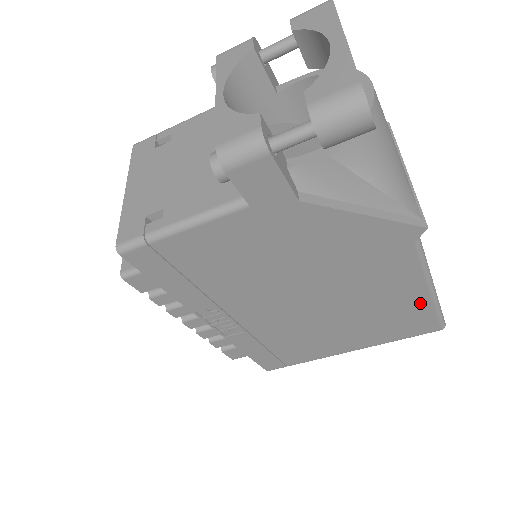
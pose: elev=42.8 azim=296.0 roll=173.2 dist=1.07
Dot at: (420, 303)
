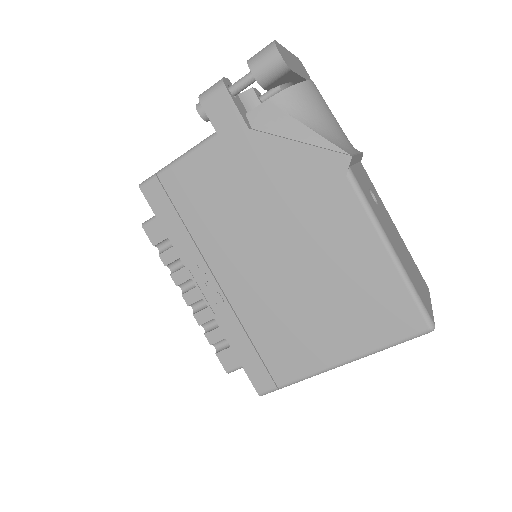
Dot at: (385, 271)
